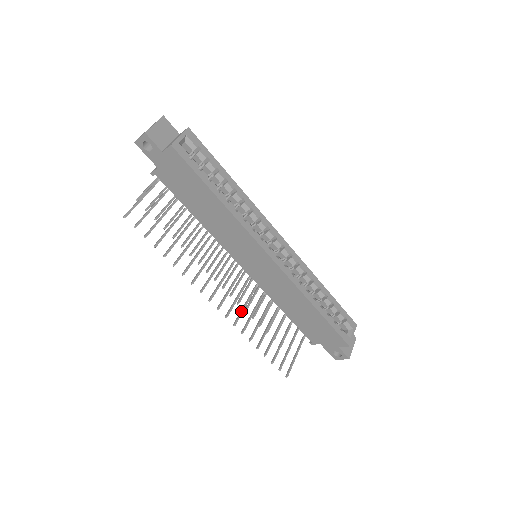
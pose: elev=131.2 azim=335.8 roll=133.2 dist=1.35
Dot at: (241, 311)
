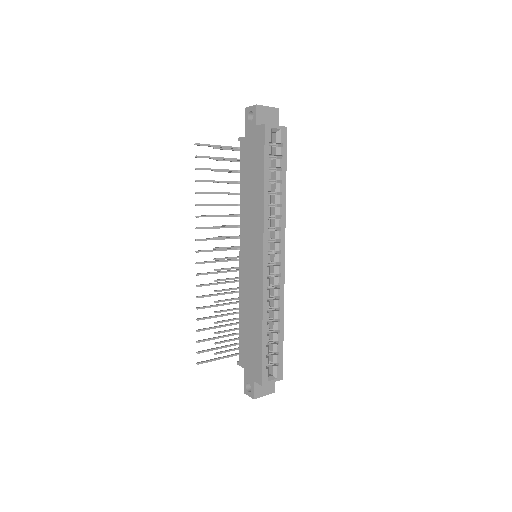
Dot at: (211, 283)
